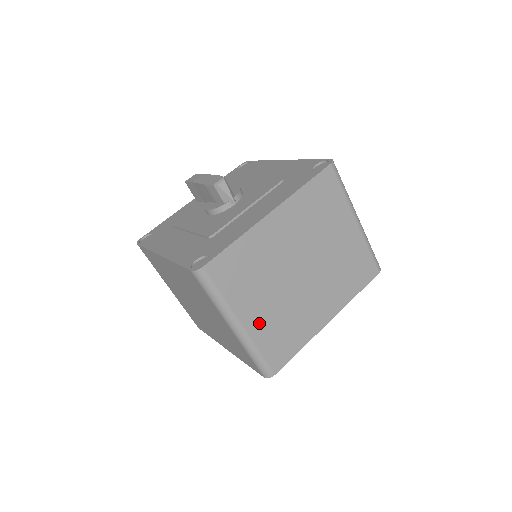
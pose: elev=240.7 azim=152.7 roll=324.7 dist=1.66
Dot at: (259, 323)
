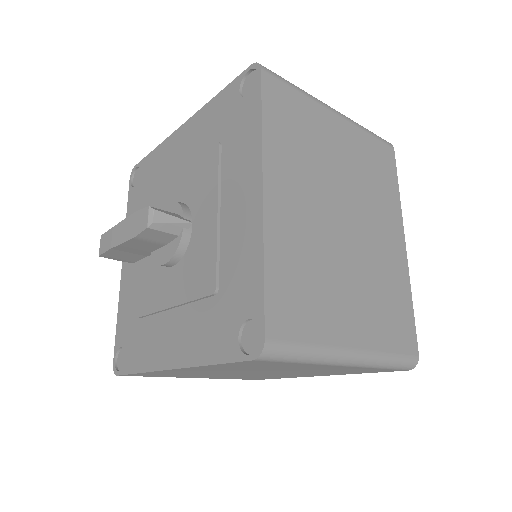
Dot at: (364, 326)
